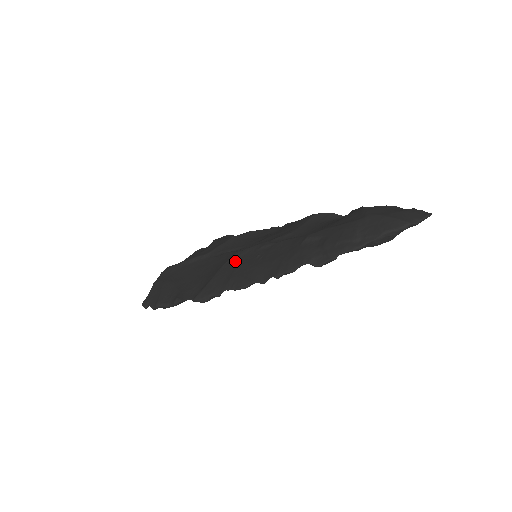
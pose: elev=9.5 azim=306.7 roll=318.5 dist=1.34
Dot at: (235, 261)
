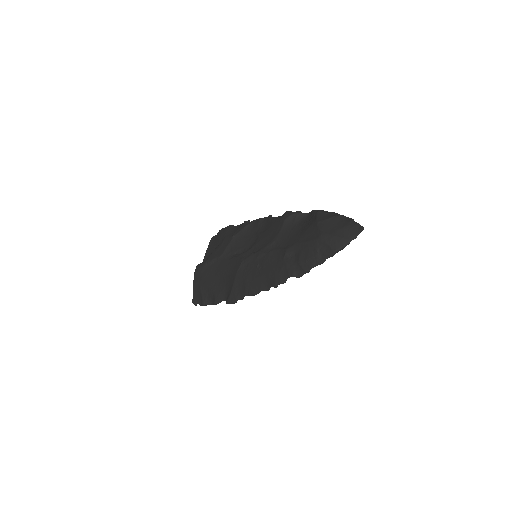
Dot at: (243, 270)
